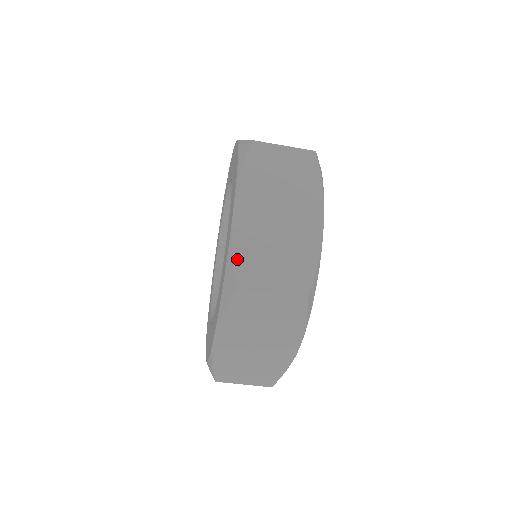
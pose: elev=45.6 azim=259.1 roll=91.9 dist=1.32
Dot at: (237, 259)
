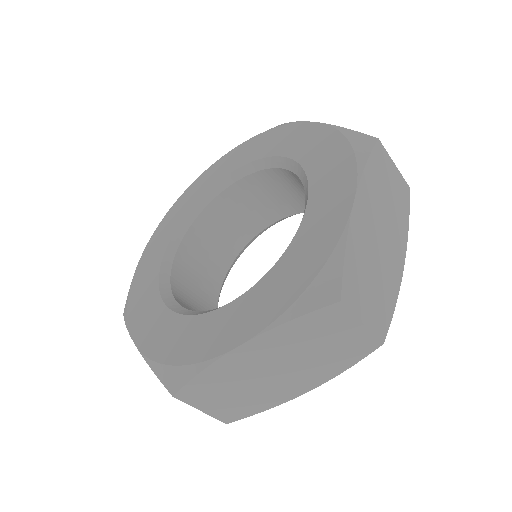
Dot at: (197, 380)
